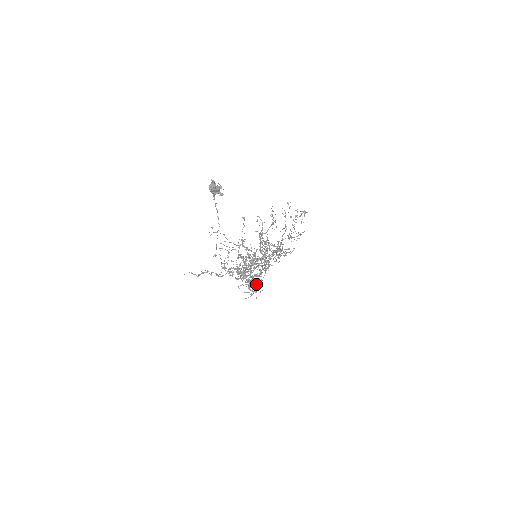
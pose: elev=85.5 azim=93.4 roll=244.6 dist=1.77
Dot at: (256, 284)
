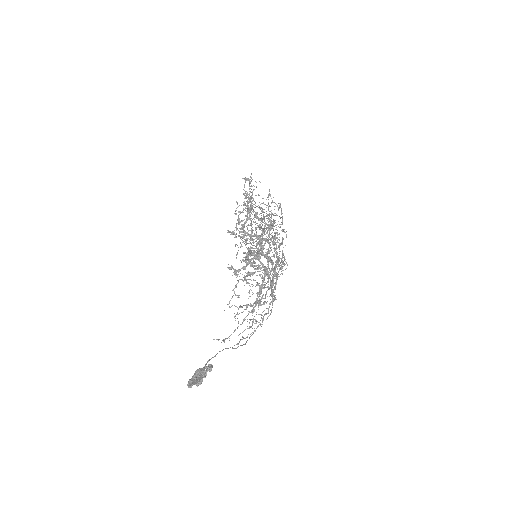
Dot at: occluded
